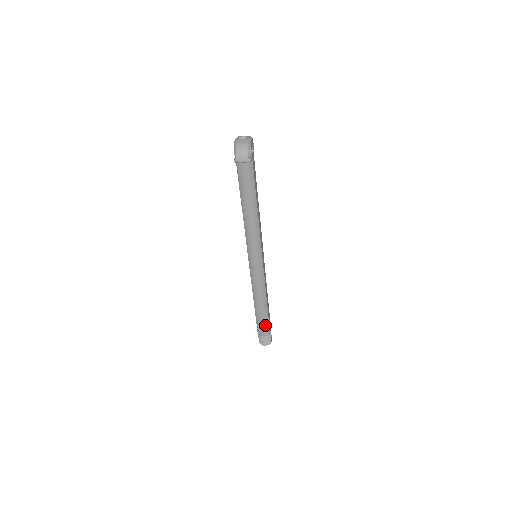
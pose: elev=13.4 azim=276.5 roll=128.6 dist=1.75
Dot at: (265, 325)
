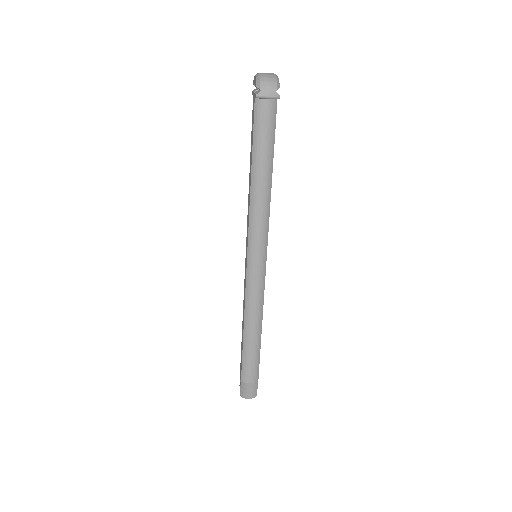
Dot at: (254, 365)
